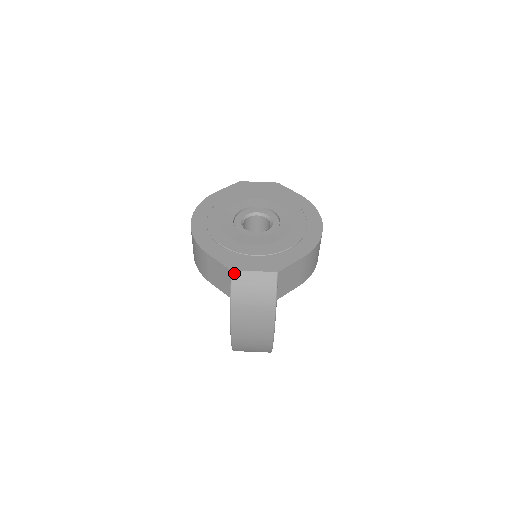
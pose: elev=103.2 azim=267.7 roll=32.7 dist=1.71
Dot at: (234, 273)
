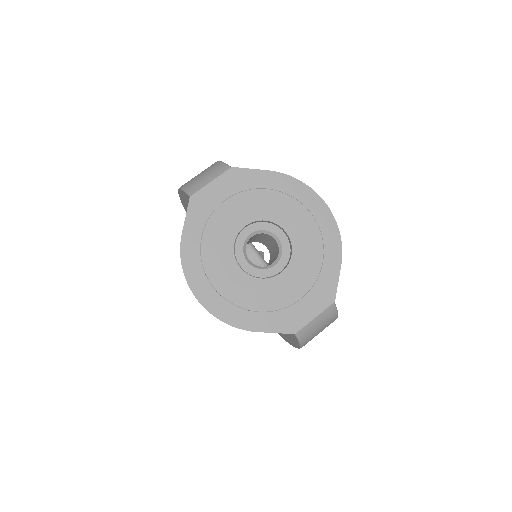
Dot at: (299, 333)
